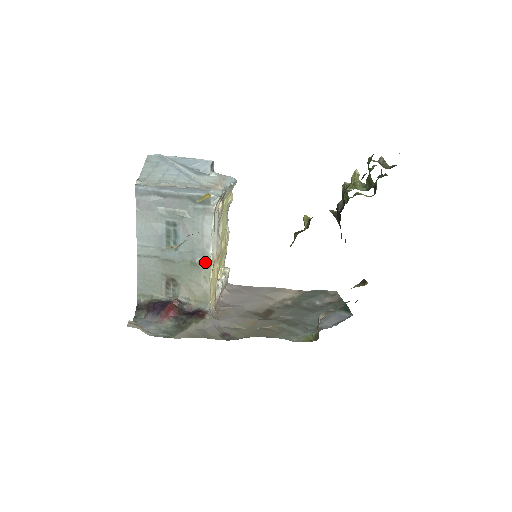
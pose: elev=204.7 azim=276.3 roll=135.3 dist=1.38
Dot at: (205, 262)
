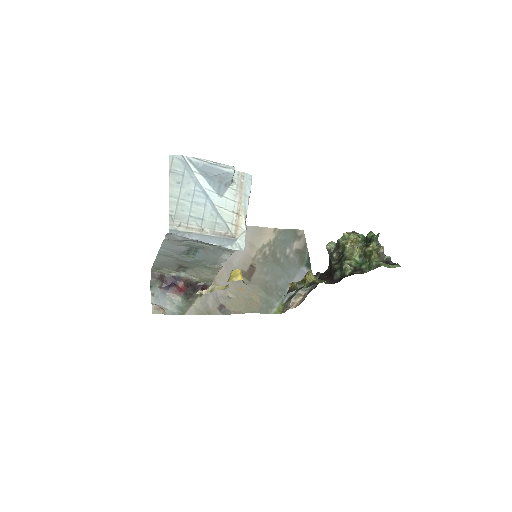
Dot at: (216, 268)
